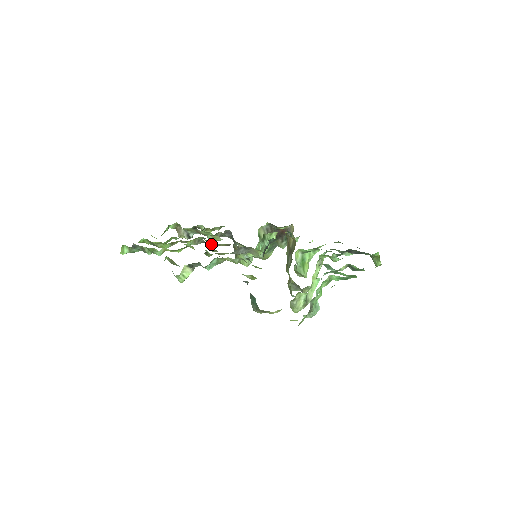
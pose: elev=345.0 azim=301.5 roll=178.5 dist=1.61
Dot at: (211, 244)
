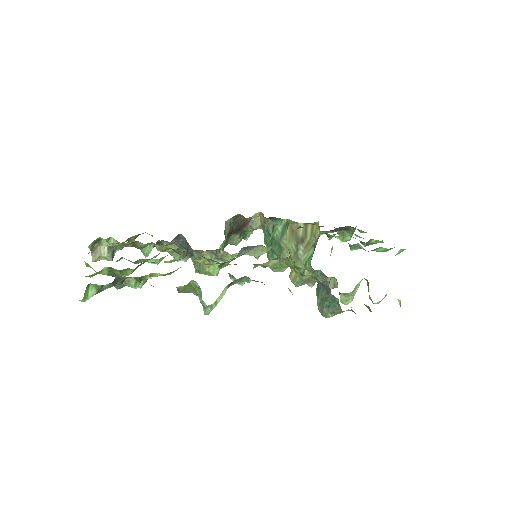
Dot at: occluded
